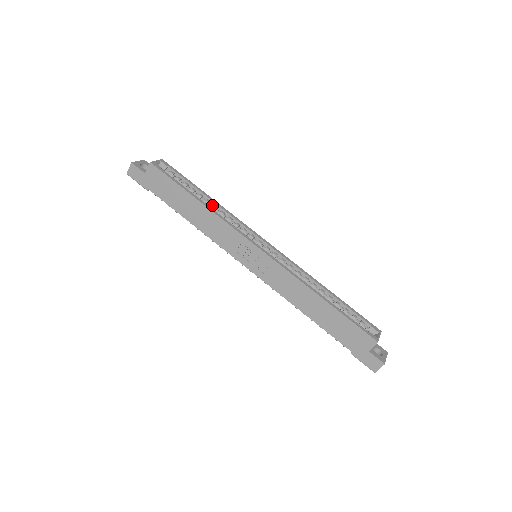
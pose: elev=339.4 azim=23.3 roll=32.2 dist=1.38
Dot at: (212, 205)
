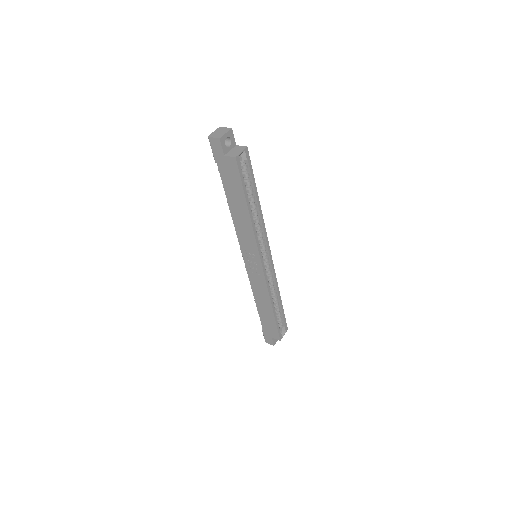
Dot at: (256, 210)
